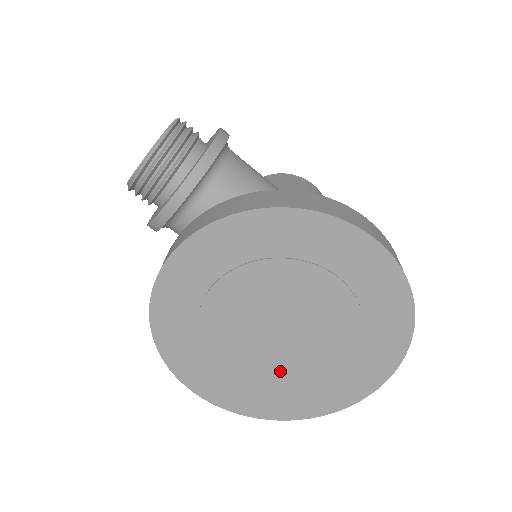
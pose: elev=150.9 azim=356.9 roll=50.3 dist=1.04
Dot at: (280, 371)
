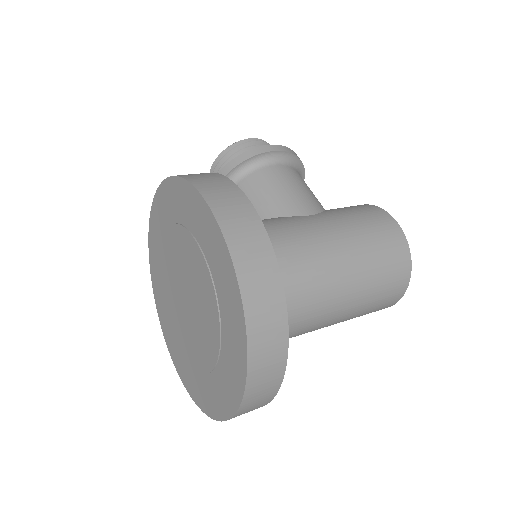
Dot at: (192, 346)
